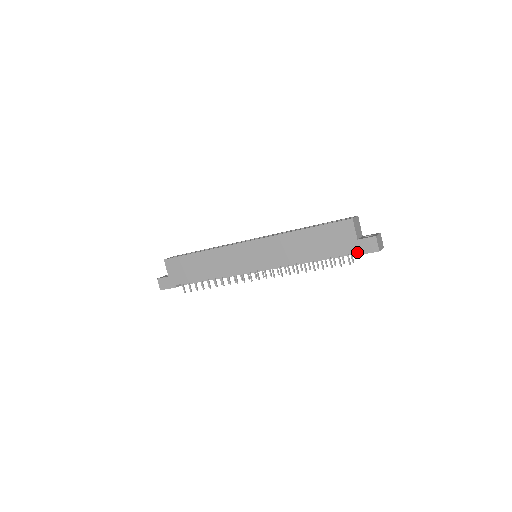
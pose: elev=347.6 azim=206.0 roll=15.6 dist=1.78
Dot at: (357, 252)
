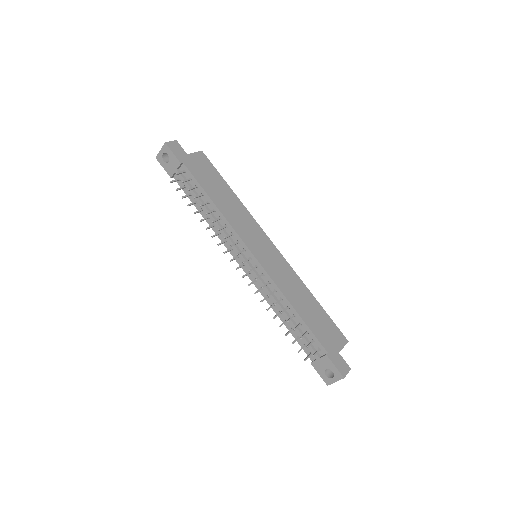
Dot at: (331, 357)
